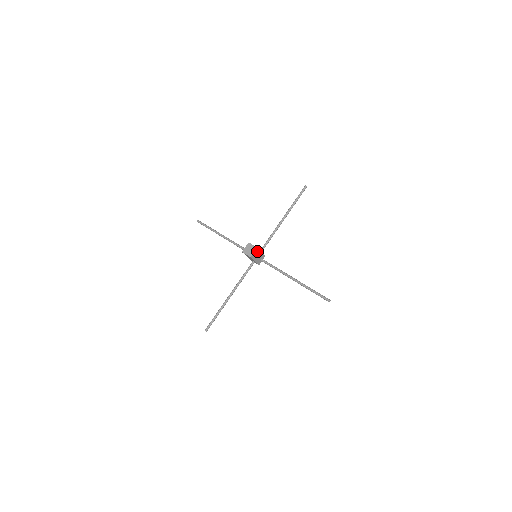
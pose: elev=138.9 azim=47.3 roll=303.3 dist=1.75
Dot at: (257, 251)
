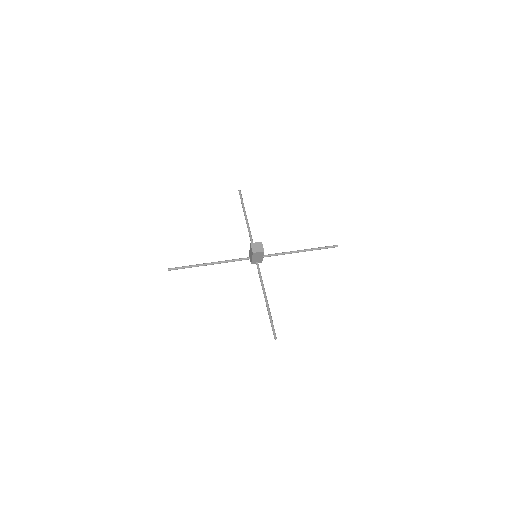
Dot at: (261, 246)
